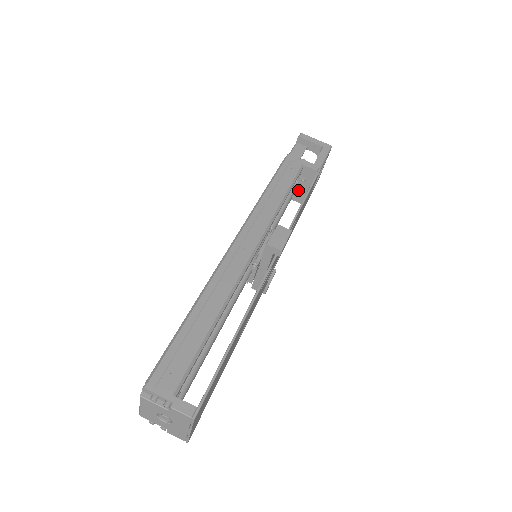
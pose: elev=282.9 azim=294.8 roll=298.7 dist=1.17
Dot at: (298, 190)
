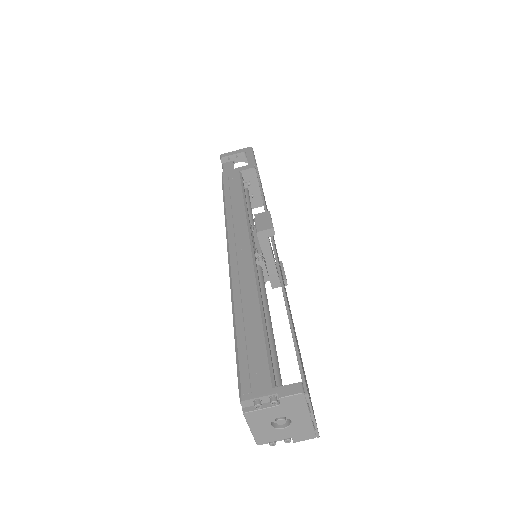
Dot at: (251, 196)
